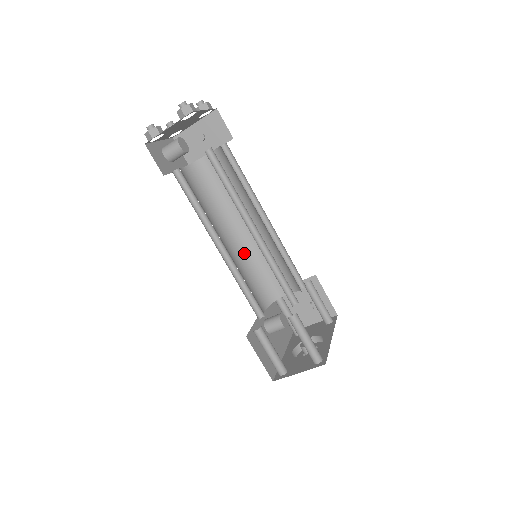
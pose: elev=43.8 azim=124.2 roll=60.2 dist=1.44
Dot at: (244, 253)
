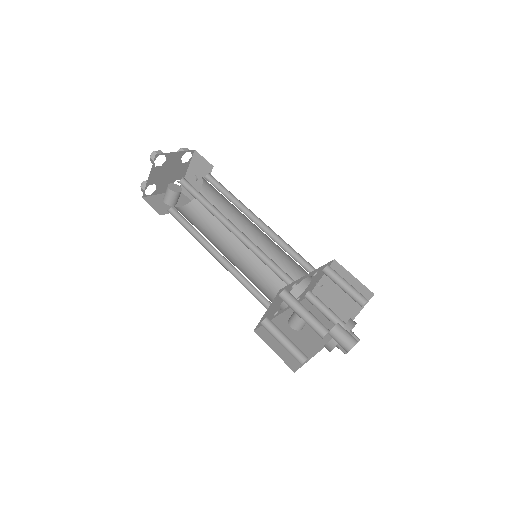
Dot at: (255, 260)
